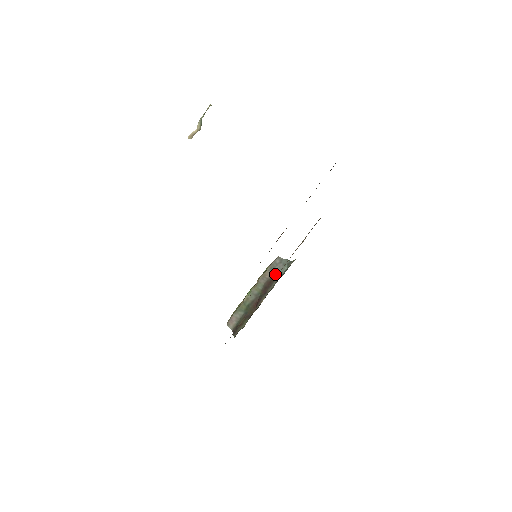
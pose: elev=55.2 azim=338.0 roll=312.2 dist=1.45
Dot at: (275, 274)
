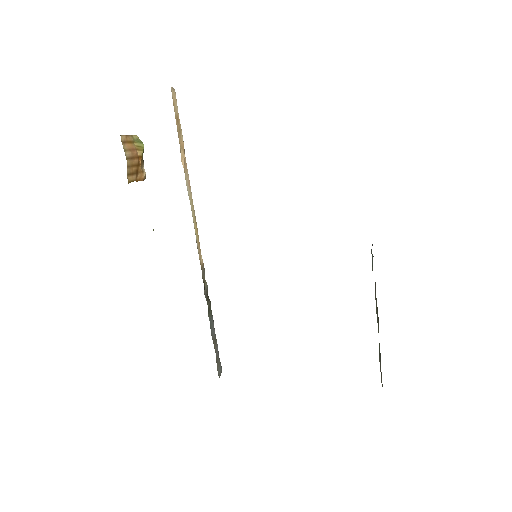
Dot at: occluded
